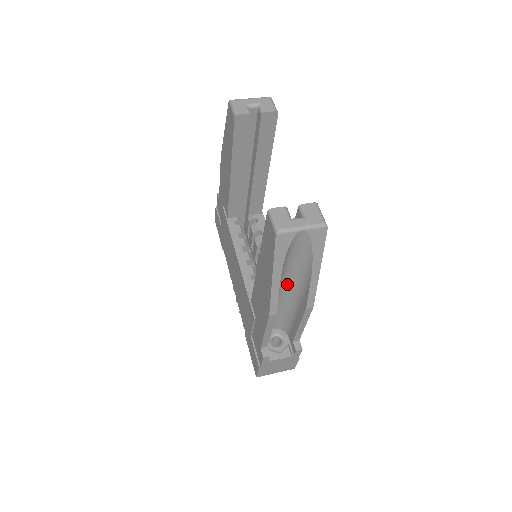
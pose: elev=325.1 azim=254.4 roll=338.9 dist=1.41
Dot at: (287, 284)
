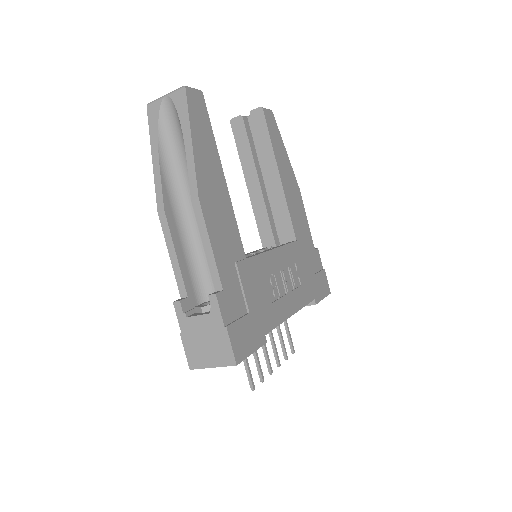
Dot at: occluded
